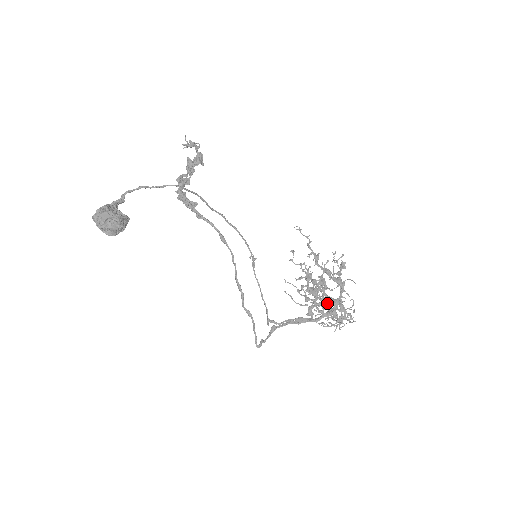
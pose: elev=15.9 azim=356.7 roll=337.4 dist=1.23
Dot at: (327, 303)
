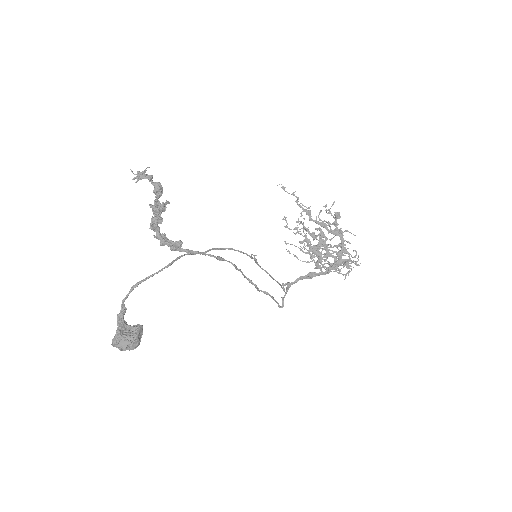
Dot at: (331, 255)
